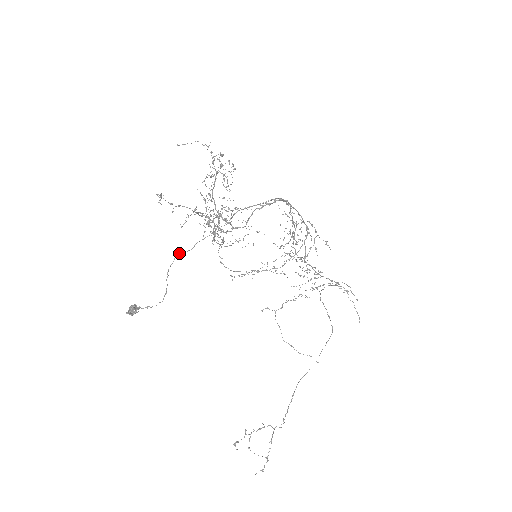
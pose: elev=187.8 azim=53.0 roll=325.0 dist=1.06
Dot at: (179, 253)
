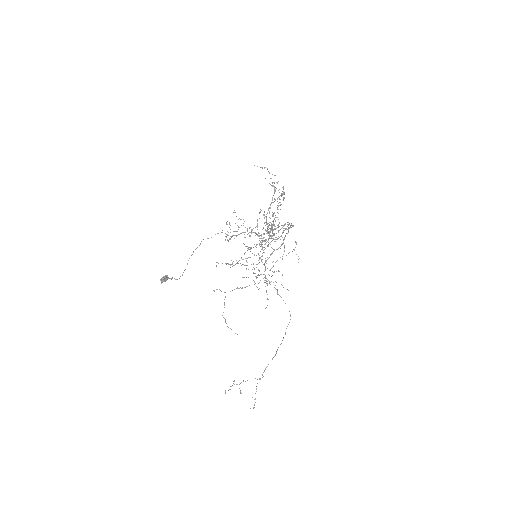
Dot at: (203, 239)
